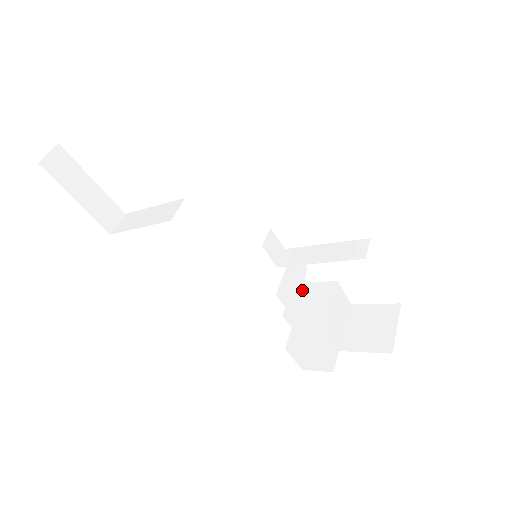
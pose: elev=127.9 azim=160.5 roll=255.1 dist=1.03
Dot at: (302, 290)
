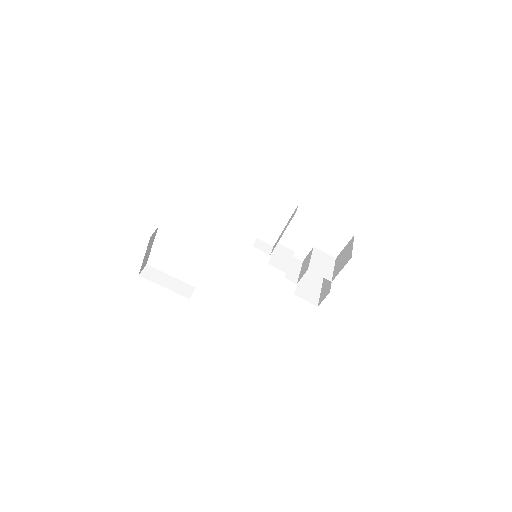
Dot at: (299, 265)
